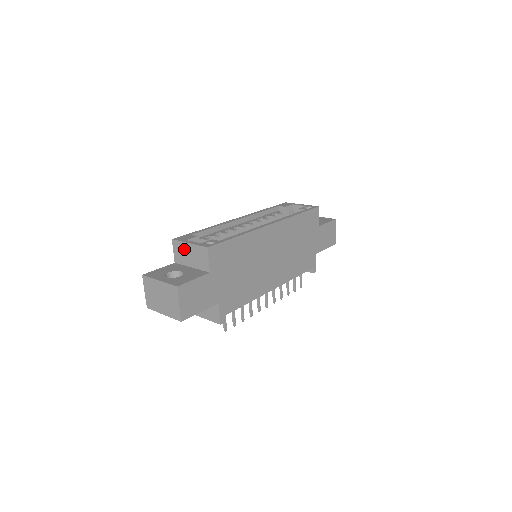
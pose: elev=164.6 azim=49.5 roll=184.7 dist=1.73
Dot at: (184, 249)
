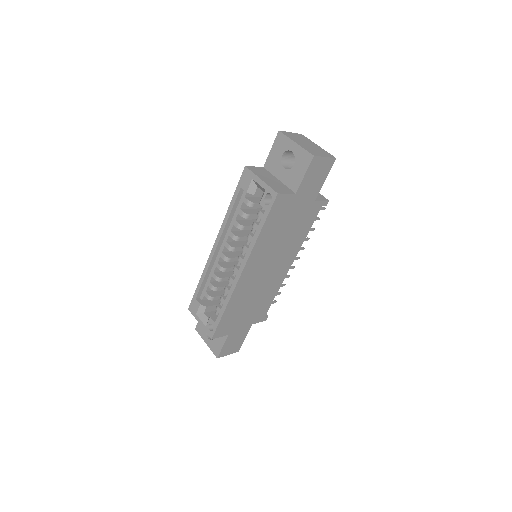
Dot at: occluded
